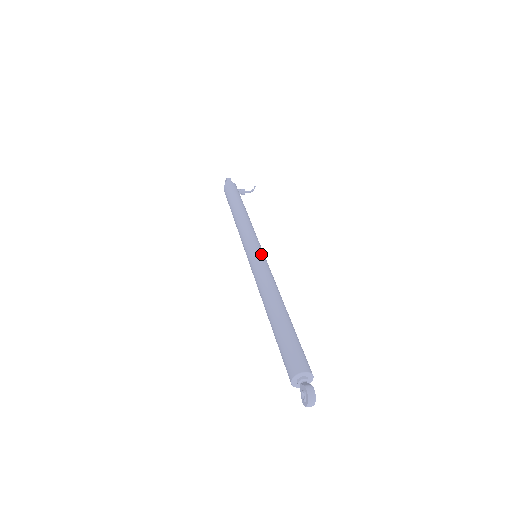
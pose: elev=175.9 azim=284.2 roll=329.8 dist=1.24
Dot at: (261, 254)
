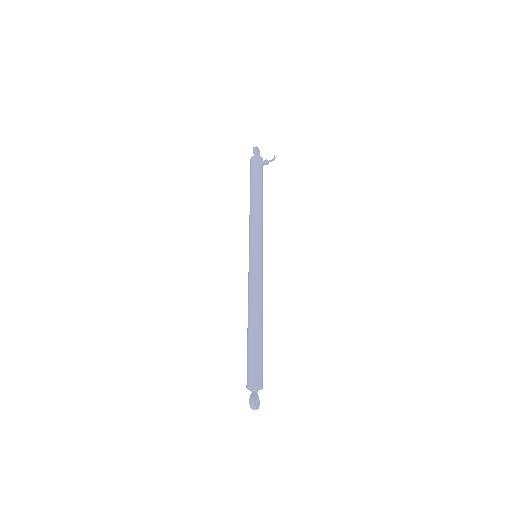
Dot at: (255, 259)
